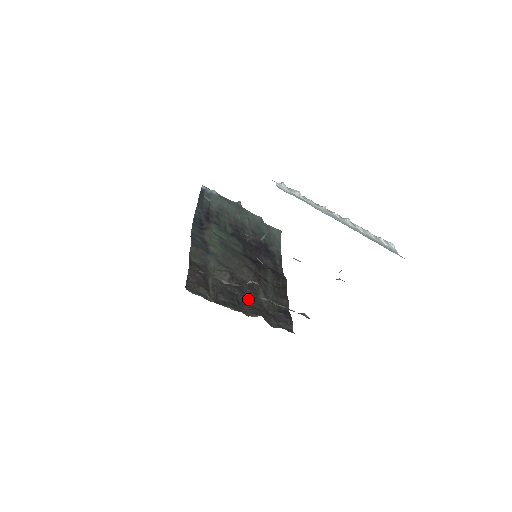
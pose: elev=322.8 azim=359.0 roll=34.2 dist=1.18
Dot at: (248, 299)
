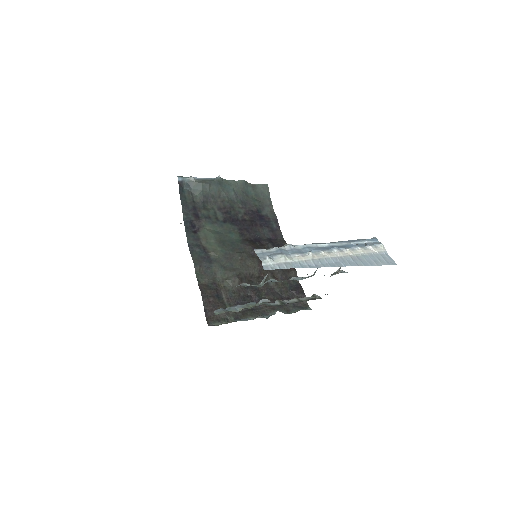
Dot at: (261, 294)
